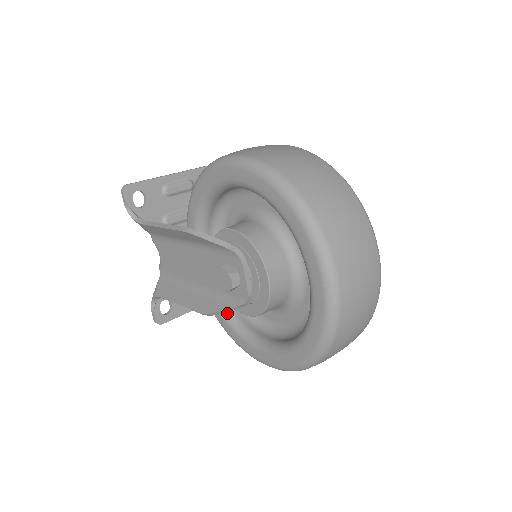
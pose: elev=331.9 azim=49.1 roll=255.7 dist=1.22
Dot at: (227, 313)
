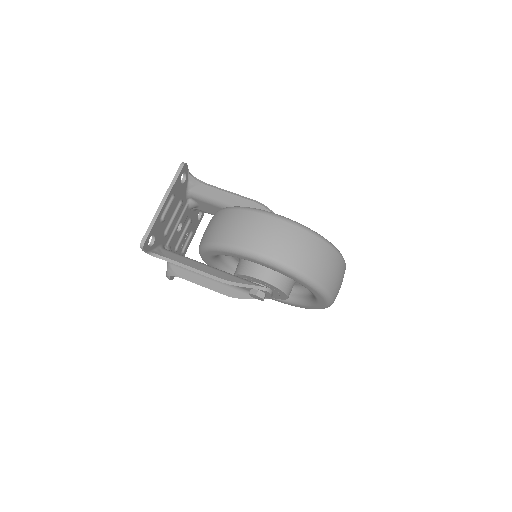
Dot at: occluded
